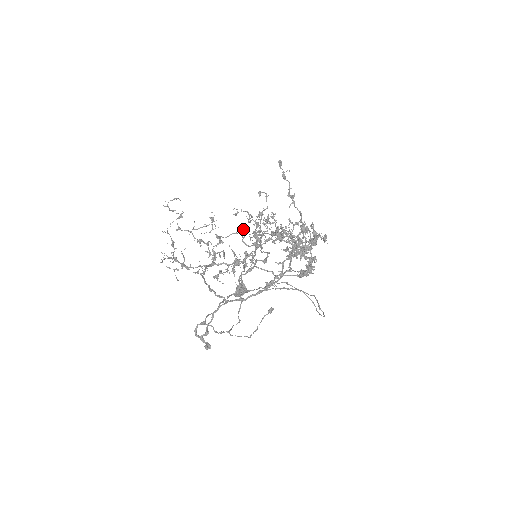
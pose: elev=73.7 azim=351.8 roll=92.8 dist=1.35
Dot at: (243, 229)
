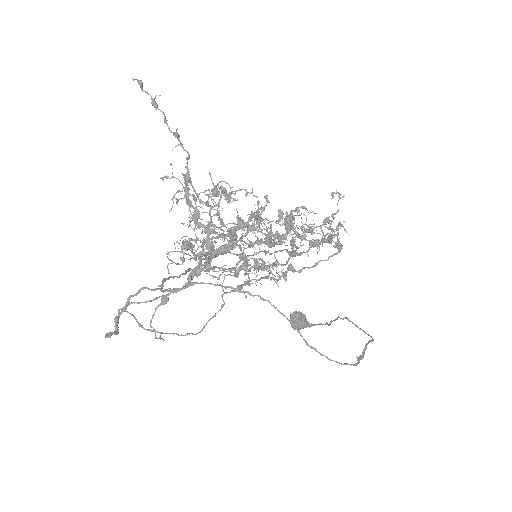
Dot at: occluded
